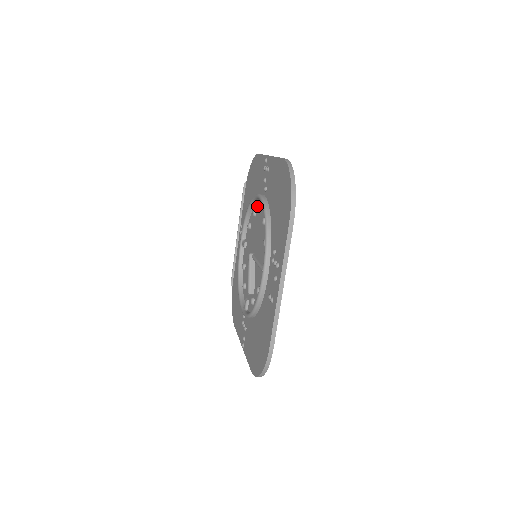
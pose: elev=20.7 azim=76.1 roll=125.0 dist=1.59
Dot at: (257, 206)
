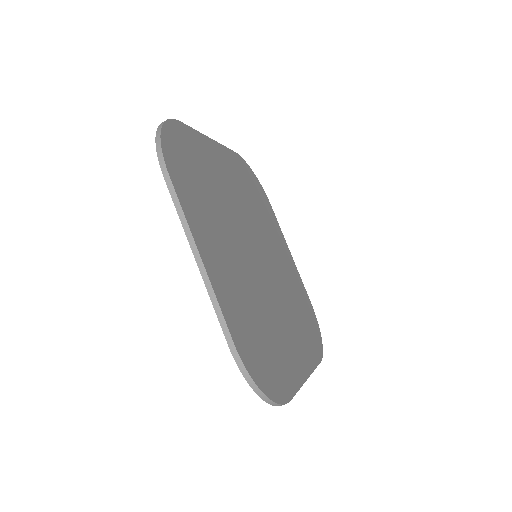
Dot at: occluded
